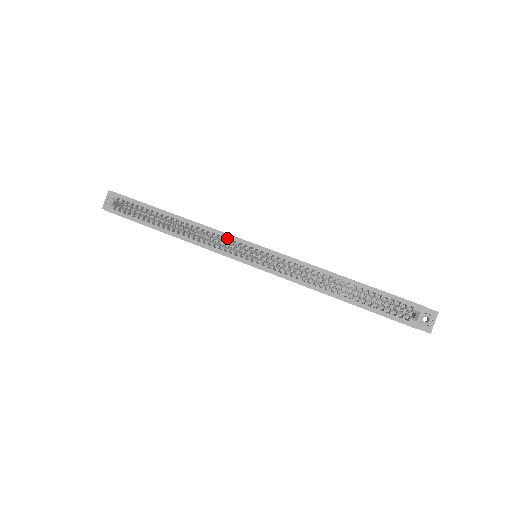
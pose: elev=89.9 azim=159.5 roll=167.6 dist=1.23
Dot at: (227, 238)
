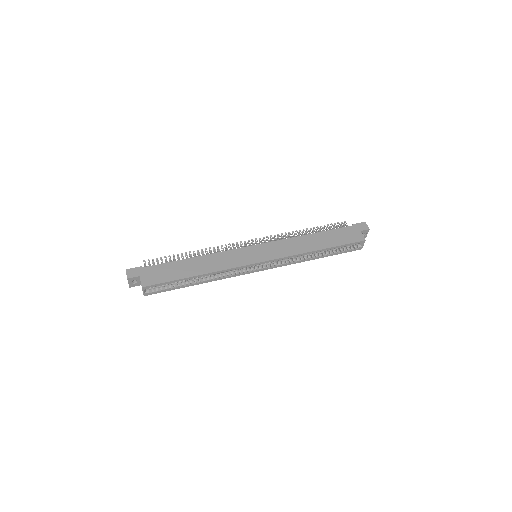
Dot at: (241, 268)
